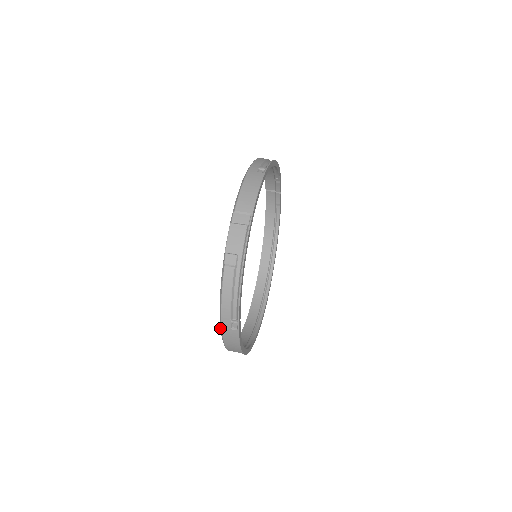
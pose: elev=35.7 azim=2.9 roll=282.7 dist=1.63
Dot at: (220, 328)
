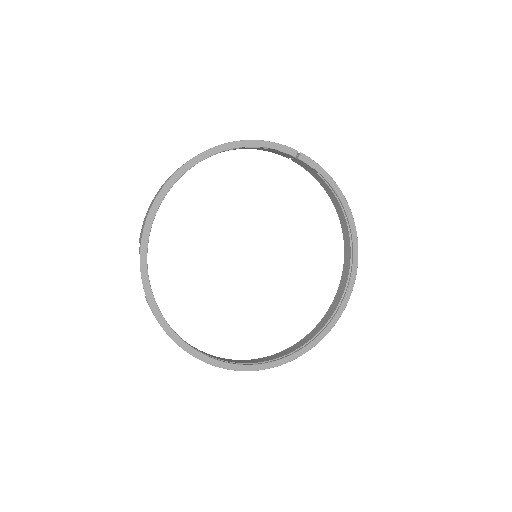
Dot at: occluded
